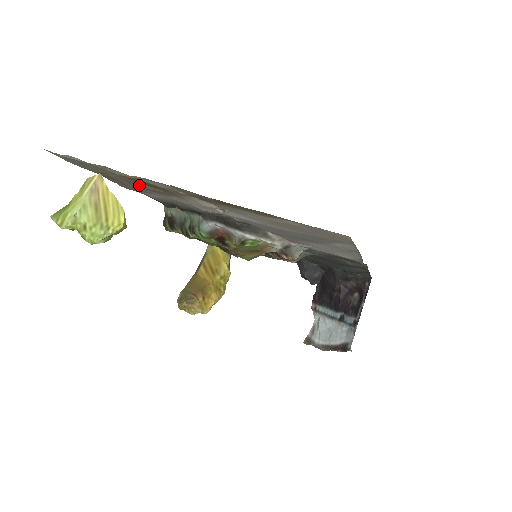
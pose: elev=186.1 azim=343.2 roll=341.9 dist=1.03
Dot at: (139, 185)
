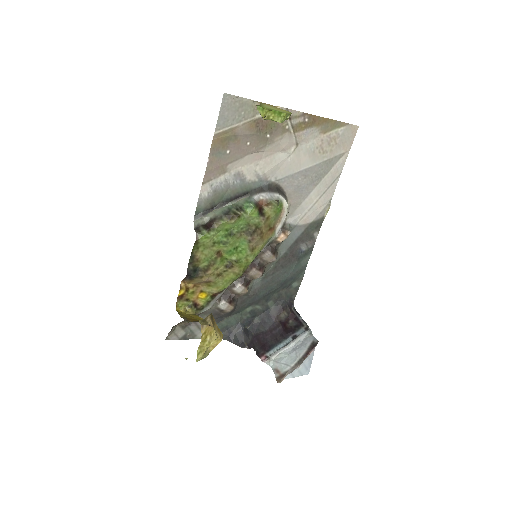
Dot at: (257, 132)
